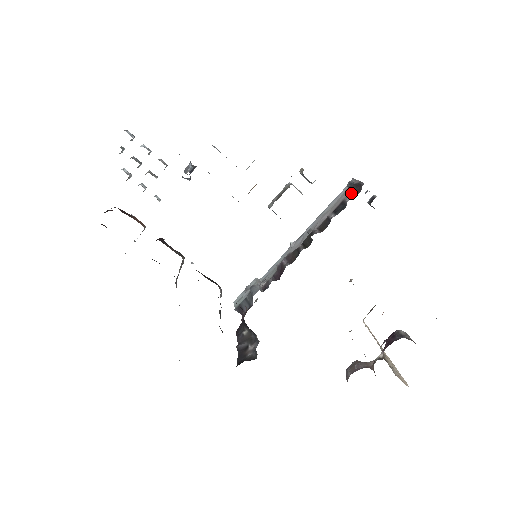
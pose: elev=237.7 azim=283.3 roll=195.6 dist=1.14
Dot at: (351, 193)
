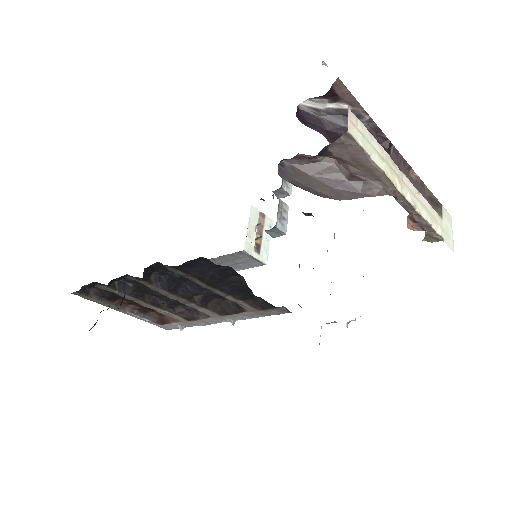
Dot at: occluded
